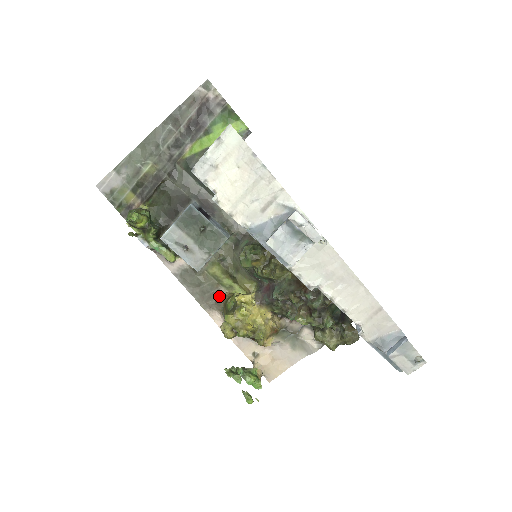
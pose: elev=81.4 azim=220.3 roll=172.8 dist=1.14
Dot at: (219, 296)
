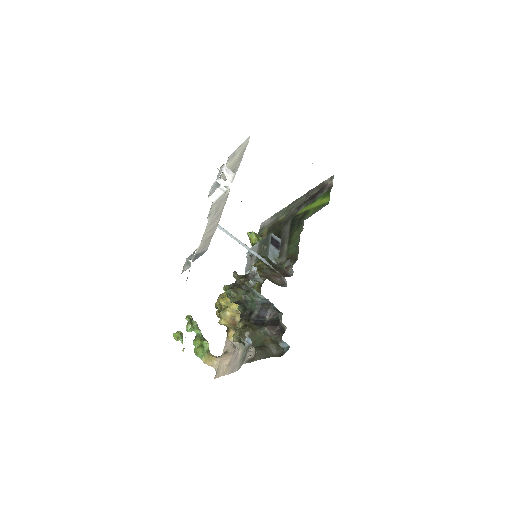
Dot at: occluded
